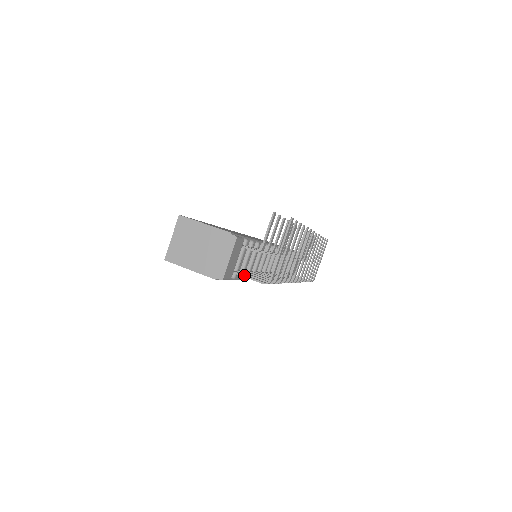
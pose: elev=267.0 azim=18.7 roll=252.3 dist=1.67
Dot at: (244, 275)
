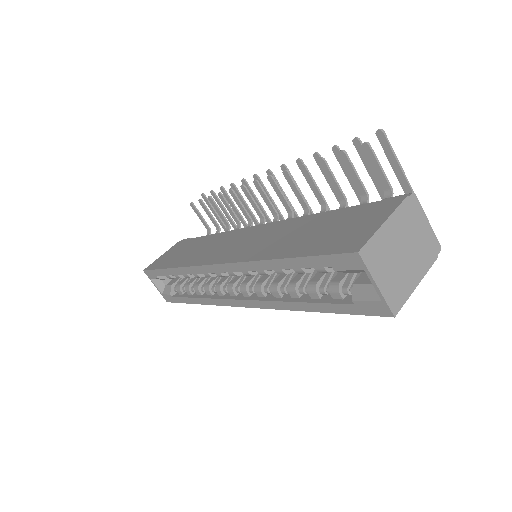
Dot at: occluded
